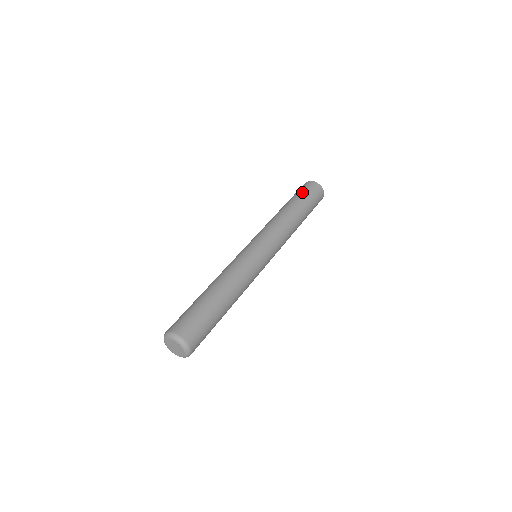
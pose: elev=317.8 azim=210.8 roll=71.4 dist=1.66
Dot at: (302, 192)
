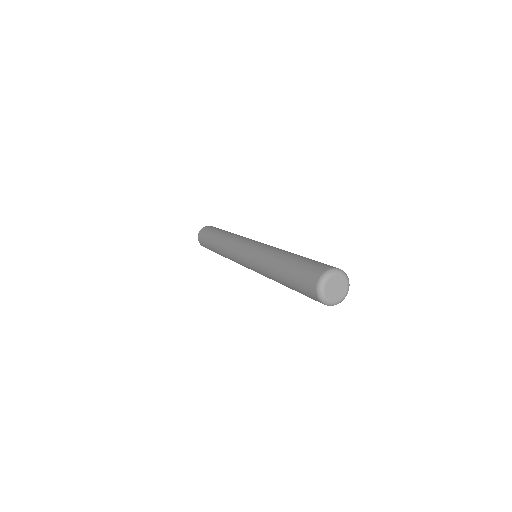
Dot at: occluded
